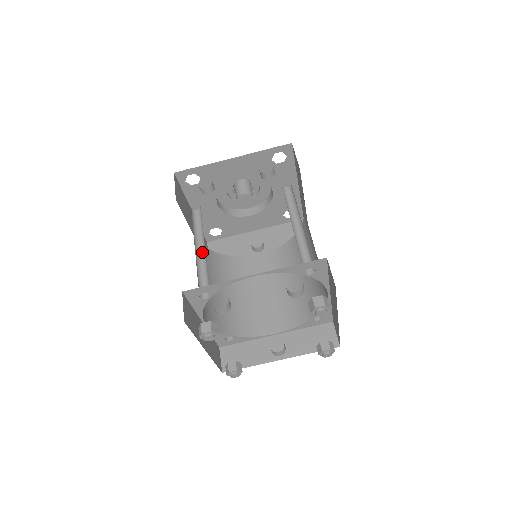
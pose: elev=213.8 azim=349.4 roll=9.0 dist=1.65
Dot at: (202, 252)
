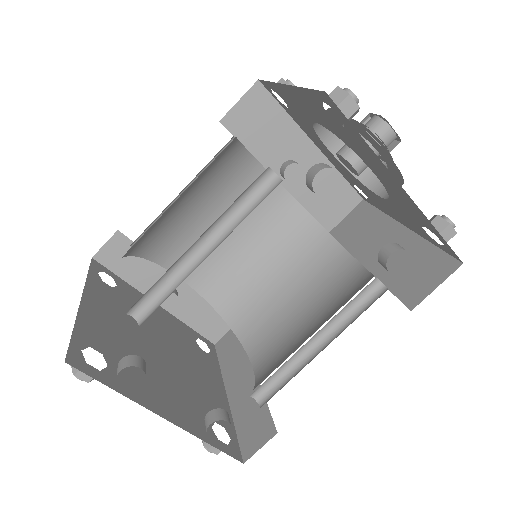
Dot at: (199, 249)
